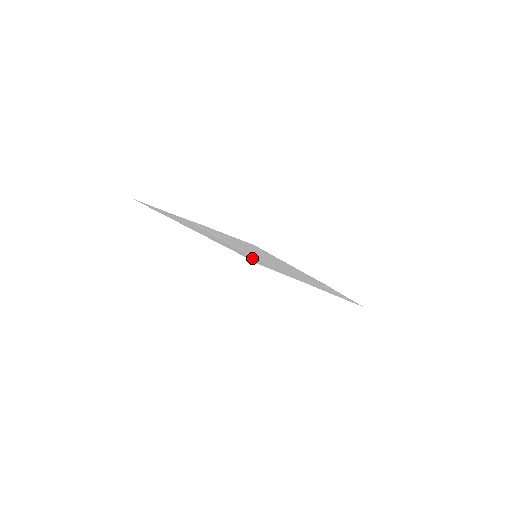
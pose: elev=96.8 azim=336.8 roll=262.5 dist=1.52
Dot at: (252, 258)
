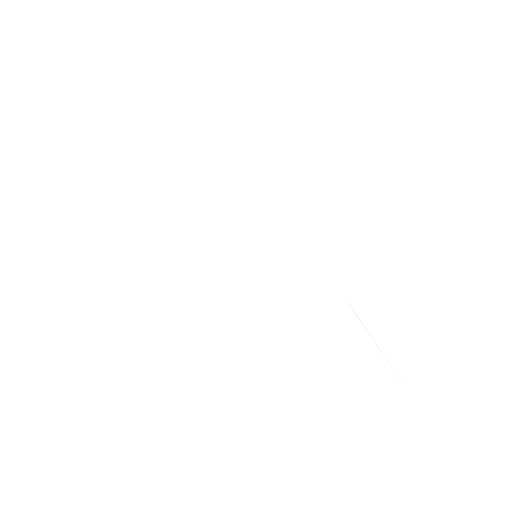
Dot at: occluded
